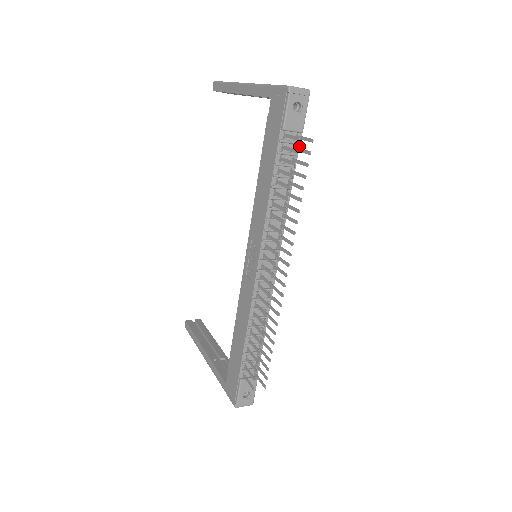
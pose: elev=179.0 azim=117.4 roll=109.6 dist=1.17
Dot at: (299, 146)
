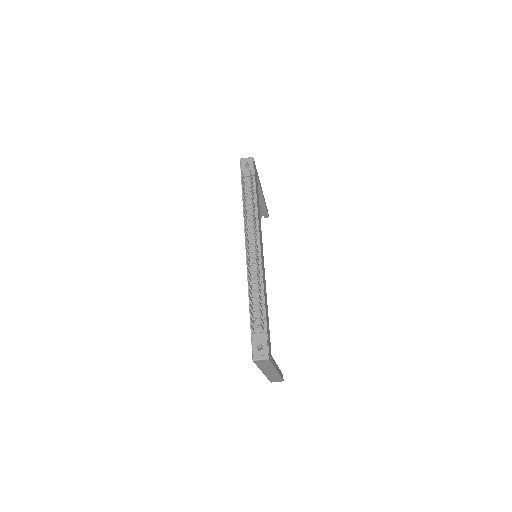
Dot at: (255, 182)
